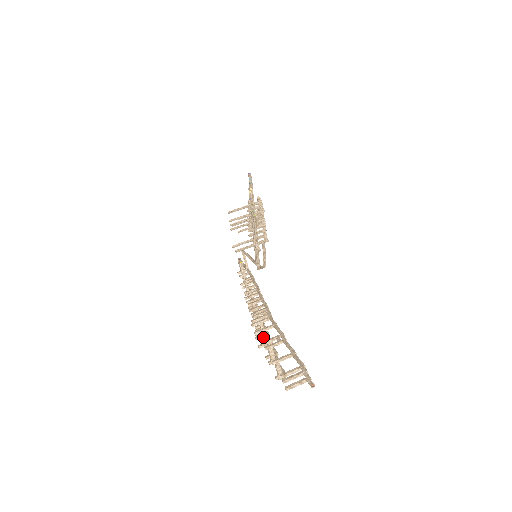
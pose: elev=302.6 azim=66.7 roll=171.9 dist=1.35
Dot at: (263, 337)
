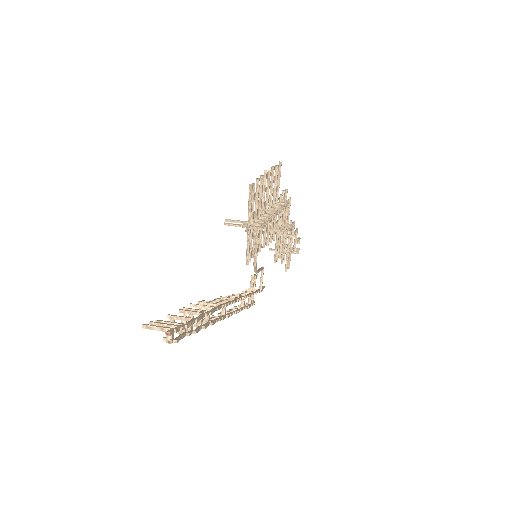
Dot at: occluded
